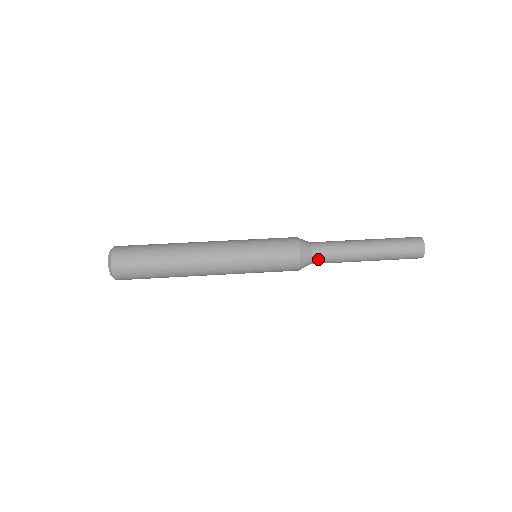
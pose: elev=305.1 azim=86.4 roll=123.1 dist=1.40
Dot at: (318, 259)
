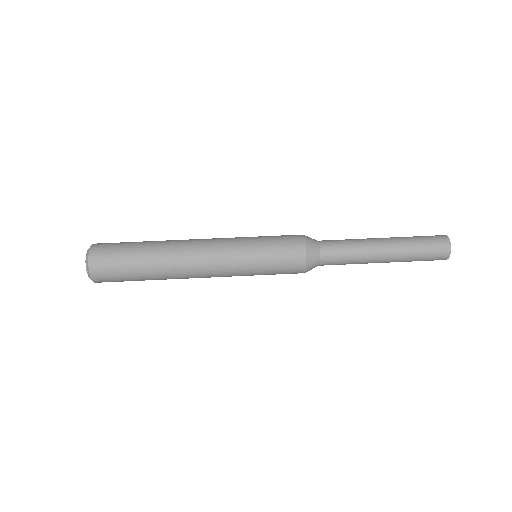
Dot at: (327, 263)
